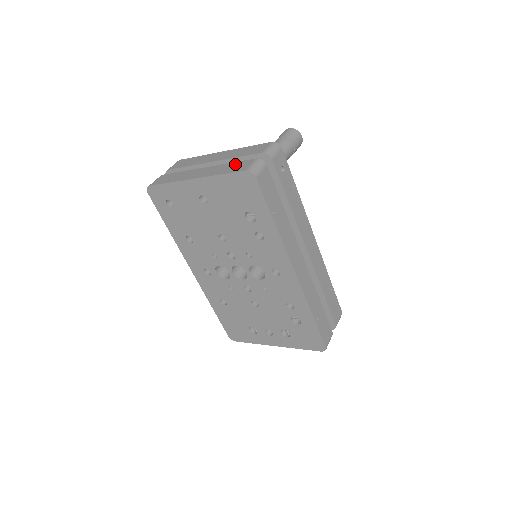
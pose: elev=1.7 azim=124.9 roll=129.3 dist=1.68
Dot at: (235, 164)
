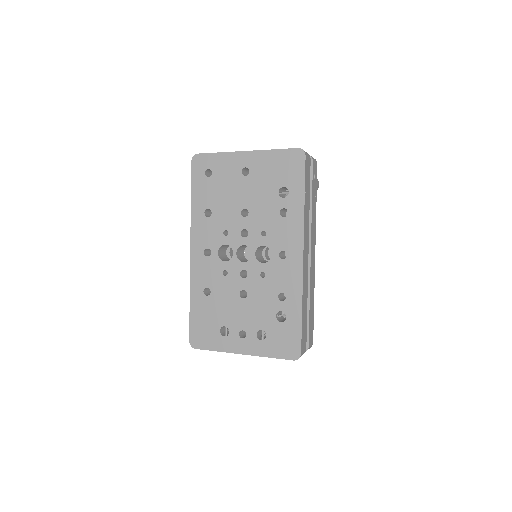
Dot at: occluded
